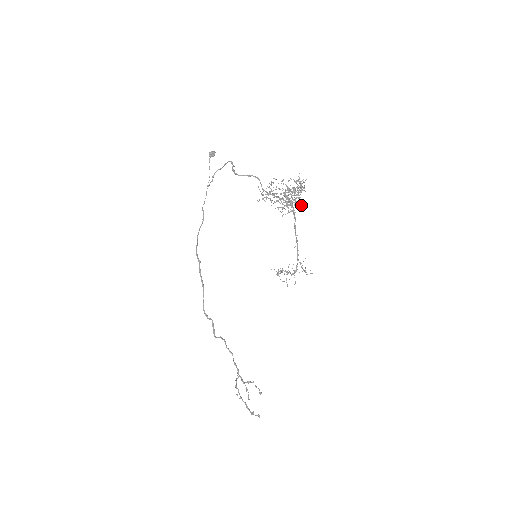
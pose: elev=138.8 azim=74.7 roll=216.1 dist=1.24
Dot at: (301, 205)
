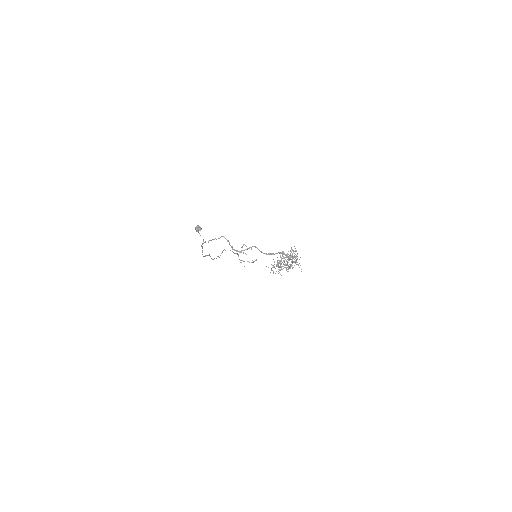
Dot at: occluded
